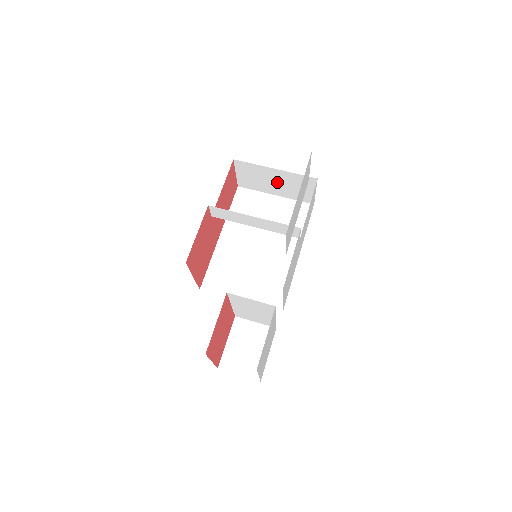
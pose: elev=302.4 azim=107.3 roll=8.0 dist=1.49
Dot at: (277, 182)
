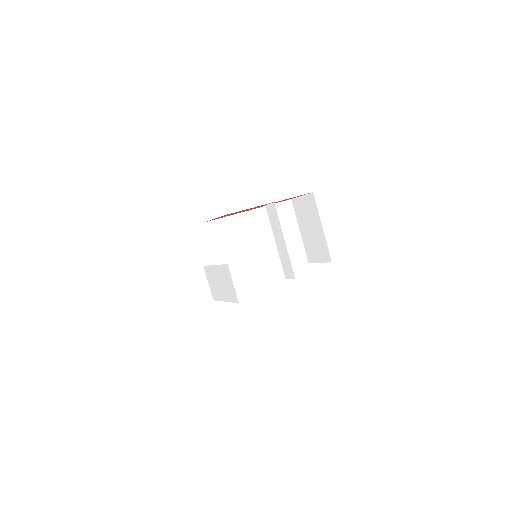
Dot at: (312, 231)
